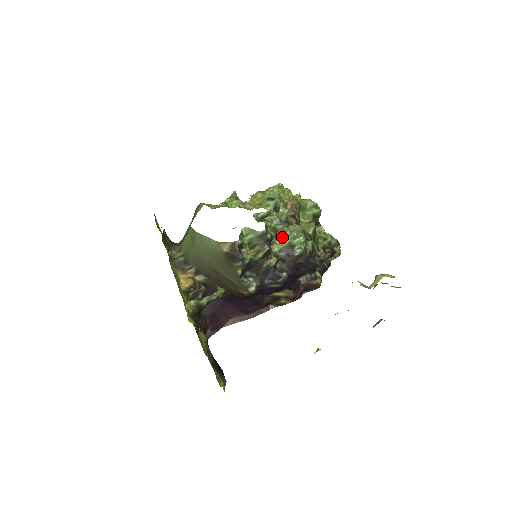
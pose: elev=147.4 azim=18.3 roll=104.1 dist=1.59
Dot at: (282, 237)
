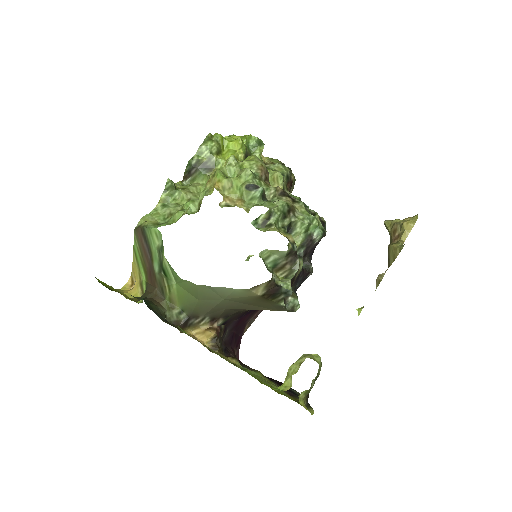
Dot at: (294, 231)
